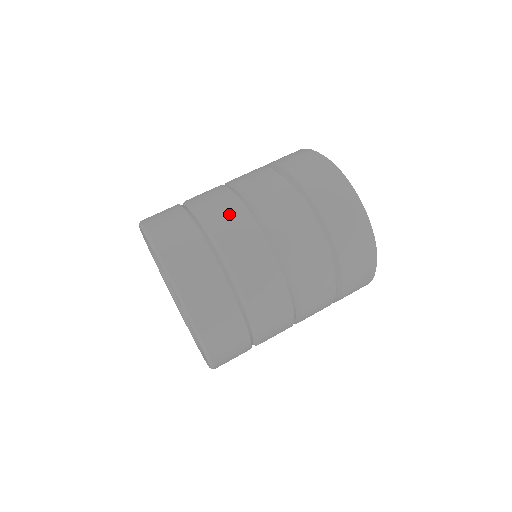
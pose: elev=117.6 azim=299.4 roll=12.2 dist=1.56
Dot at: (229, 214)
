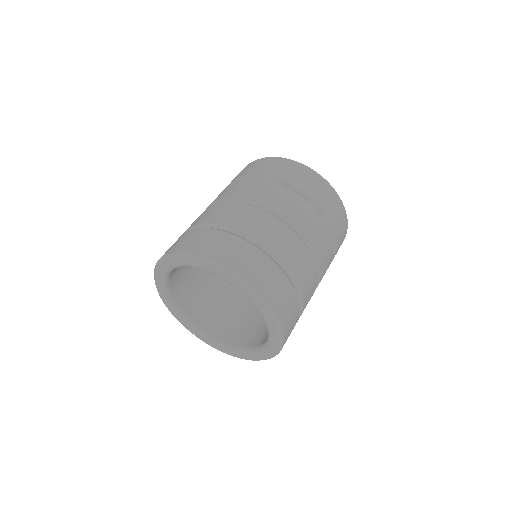
Dot at: (263, 224)
